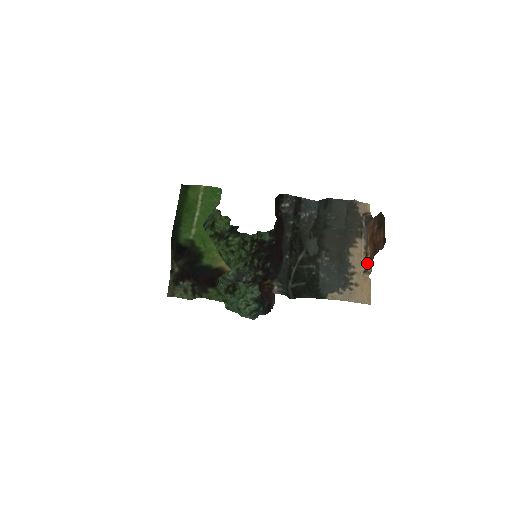
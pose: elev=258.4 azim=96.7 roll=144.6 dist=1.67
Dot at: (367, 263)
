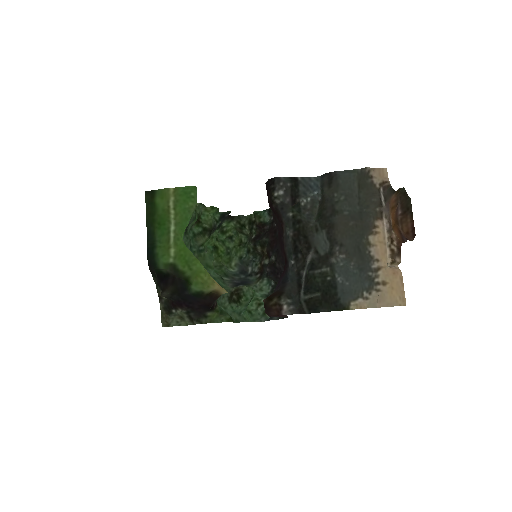
Dot at: (394, 252)
